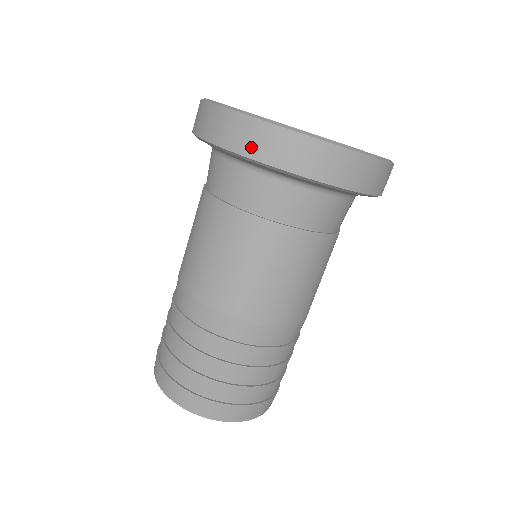
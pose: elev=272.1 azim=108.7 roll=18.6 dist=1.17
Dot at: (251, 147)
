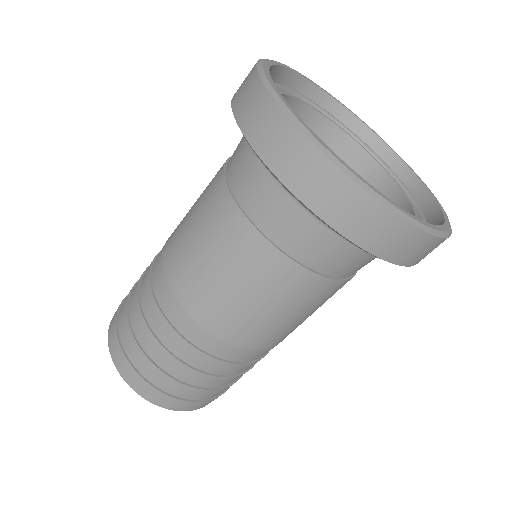
Dot at: (238, 91)
